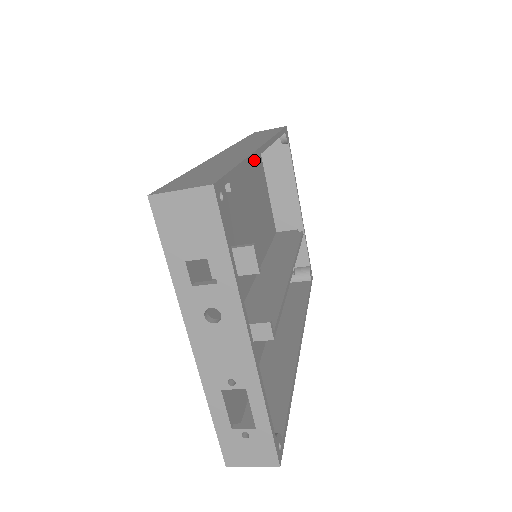
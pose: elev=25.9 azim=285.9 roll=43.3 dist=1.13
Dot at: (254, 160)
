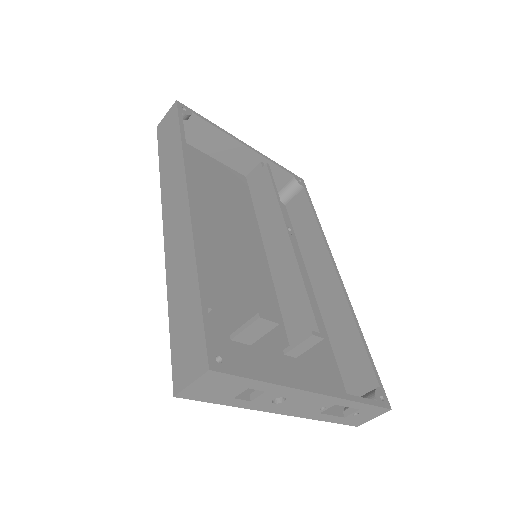
Dot at: occluded
